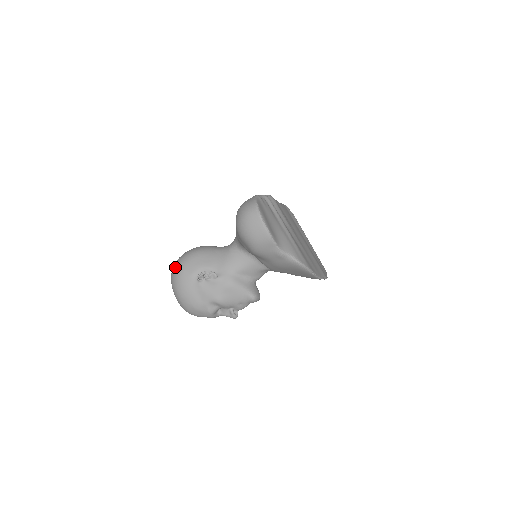
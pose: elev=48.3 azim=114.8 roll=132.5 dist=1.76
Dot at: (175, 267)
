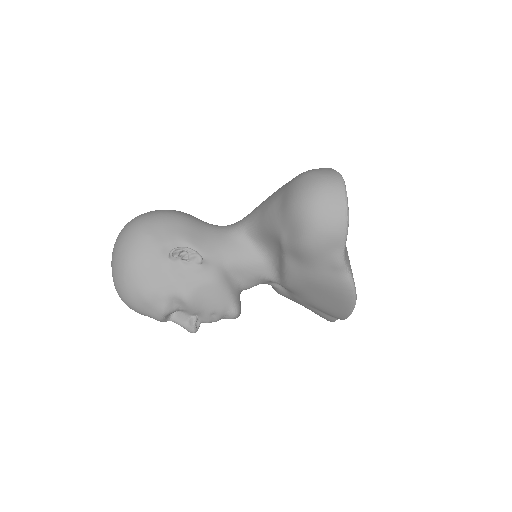
Dot at: (136, 224)
